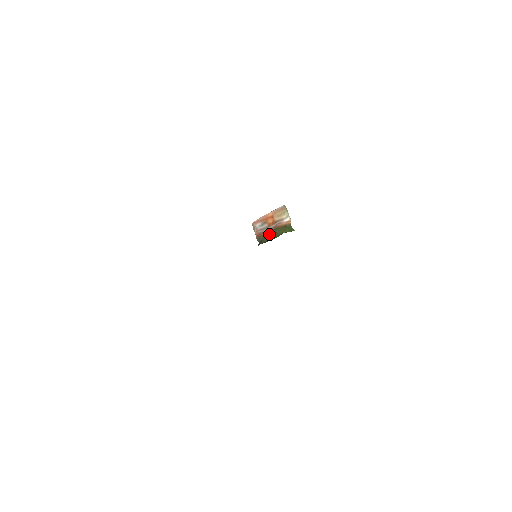
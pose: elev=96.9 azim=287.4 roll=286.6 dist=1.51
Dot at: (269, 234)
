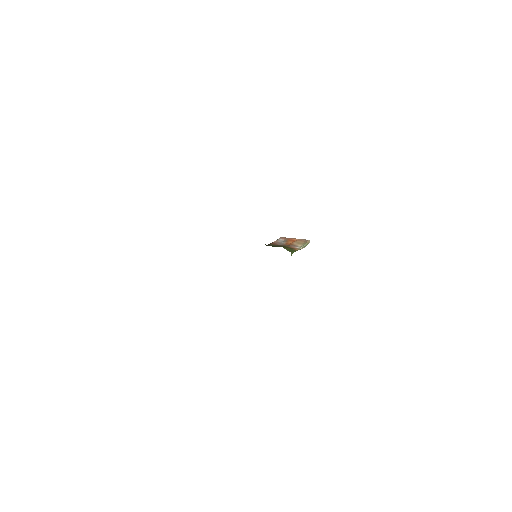
Dot at: (277, 245)
